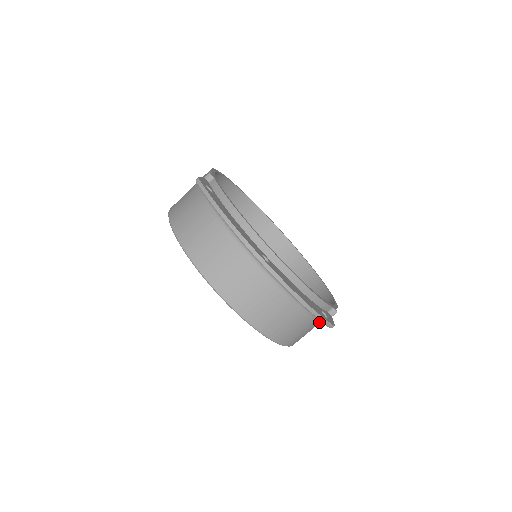
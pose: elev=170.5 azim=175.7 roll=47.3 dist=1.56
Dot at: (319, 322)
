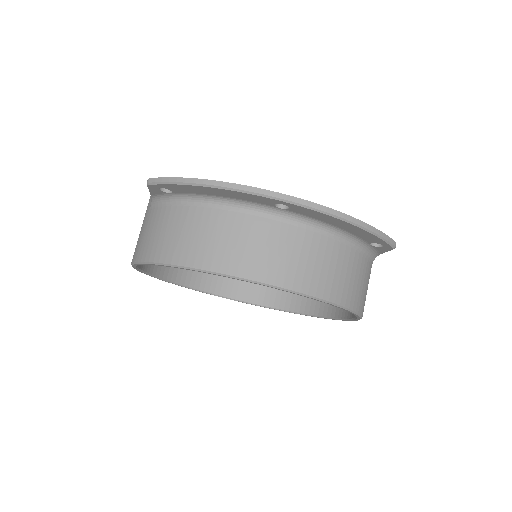
Dot at: (370, 270)
